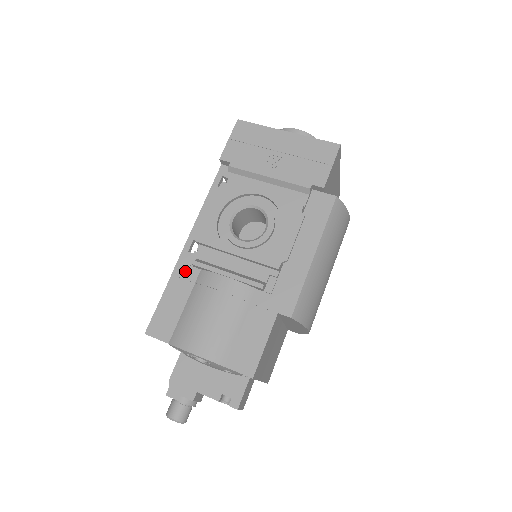
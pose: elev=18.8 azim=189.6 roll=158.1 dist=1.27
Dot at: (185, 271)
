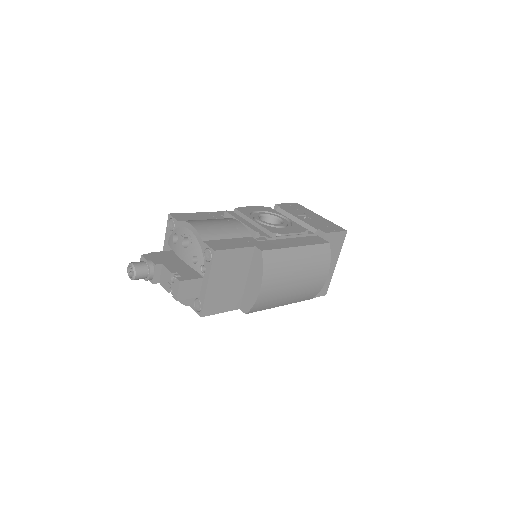
Dot at: (216, 215)
